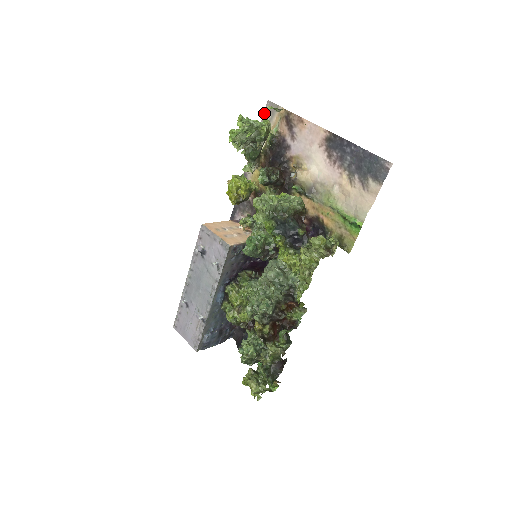
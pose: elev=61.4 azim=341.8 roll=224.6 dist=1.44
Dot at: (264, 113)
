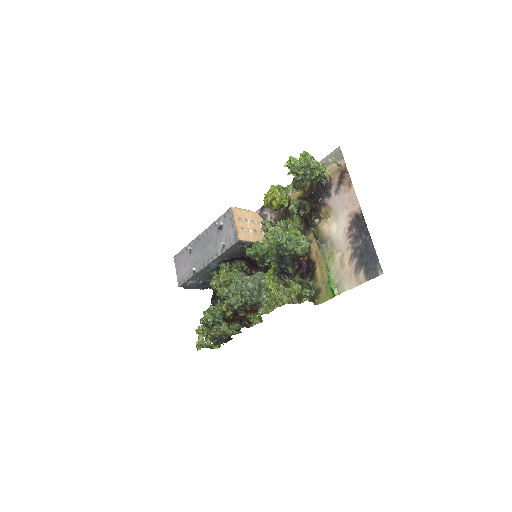
Dot at: (331, 153)
